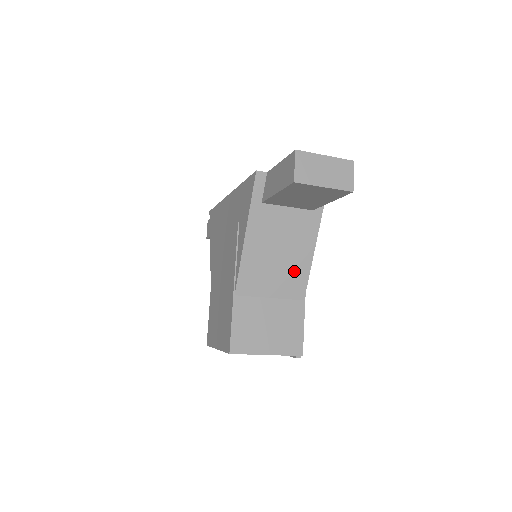
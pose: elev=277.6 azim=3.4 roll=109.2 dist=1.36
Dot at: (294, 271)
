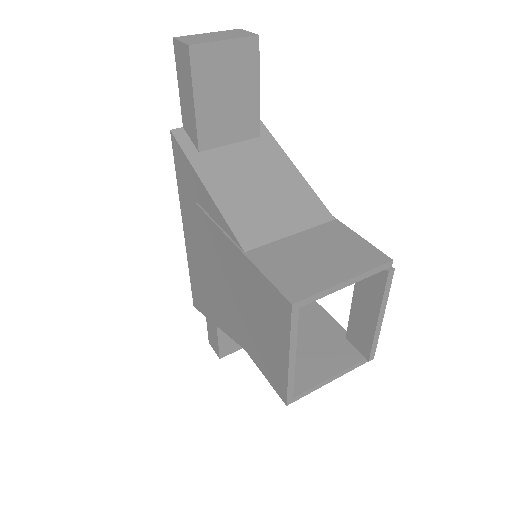
Dot at: (293, 196)
